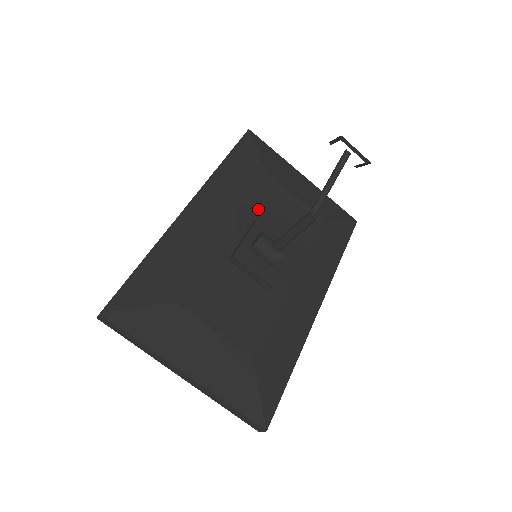
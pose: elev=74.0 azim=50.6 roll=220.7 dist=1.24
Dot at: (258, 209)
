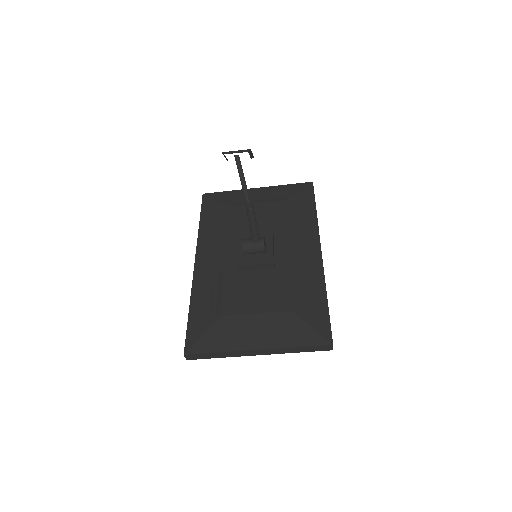
Dot at: (237, 230)
